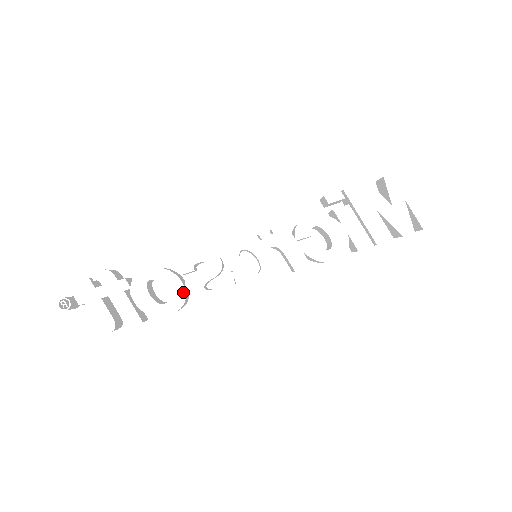
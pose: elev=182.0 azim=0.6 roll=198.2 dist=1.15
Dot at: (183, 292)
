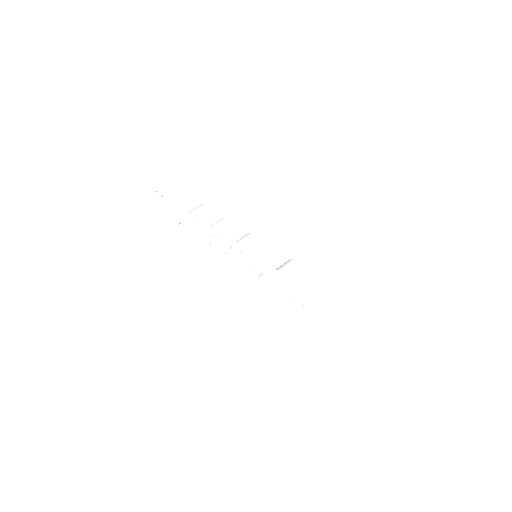
Dot at: (209, 240)
